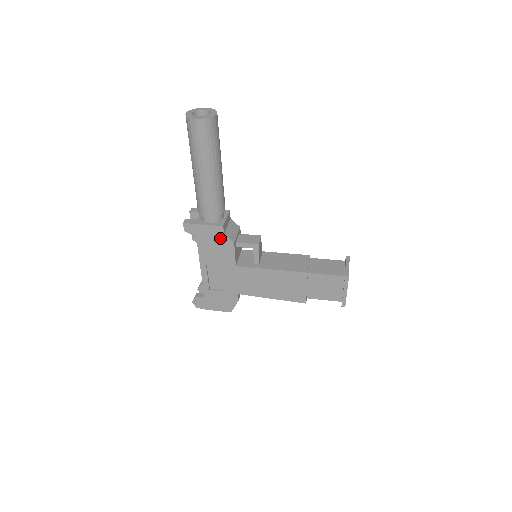
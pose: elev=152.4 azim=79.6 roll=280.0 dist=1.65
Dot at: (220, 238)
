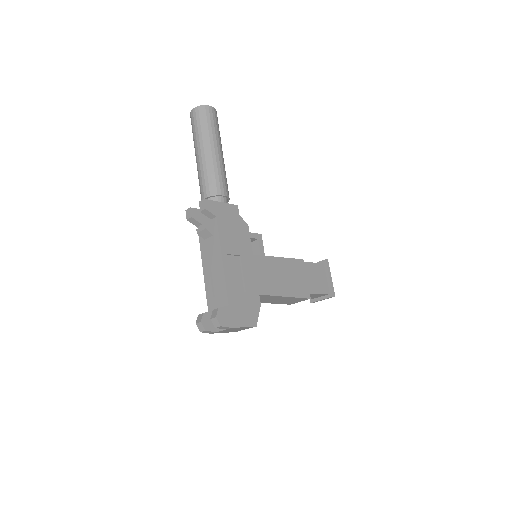
Dot at: (236, 219)
